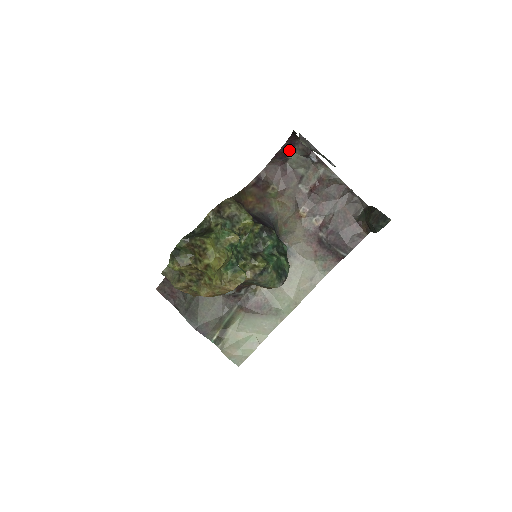
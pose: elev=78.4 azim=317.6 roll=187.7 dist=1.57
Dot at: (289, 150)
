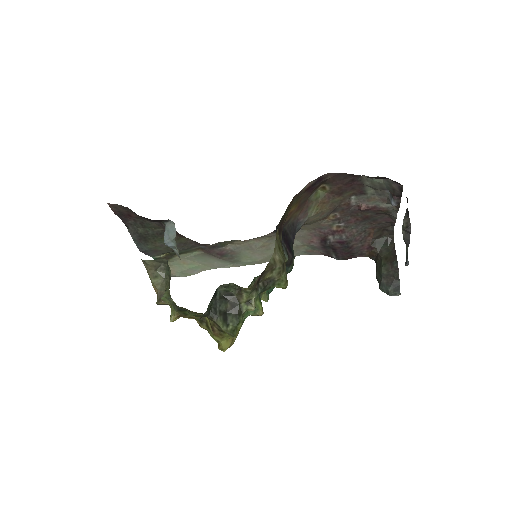
Dot at: (380, 178)
